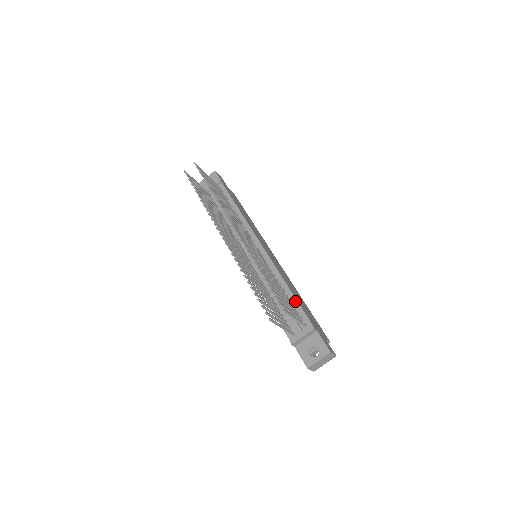
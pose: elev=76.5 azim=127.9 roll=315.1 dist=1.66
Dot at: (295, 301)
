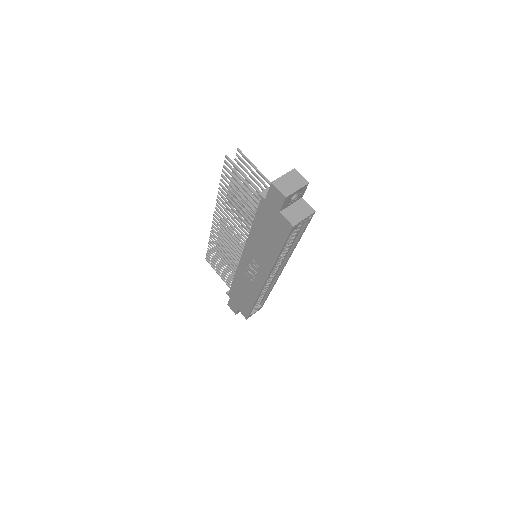
Dot at: occluded
